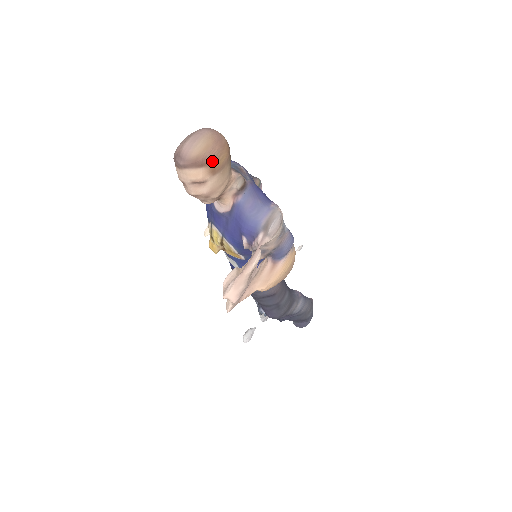
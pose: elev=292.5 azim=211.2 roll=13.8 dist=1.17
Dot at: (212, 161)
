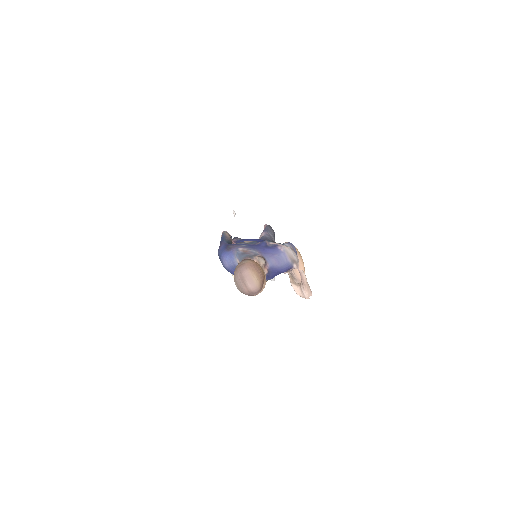
Dot at: (263, 276)
